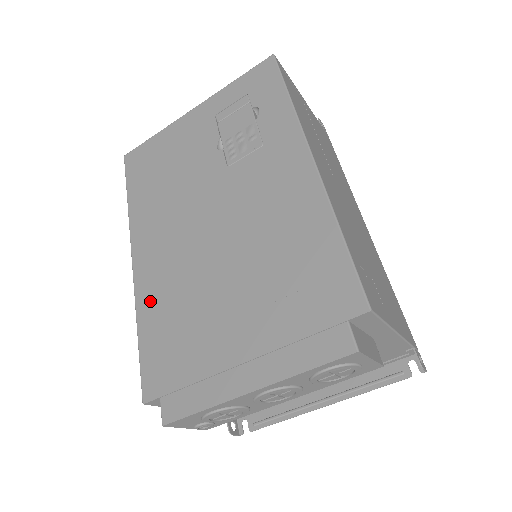
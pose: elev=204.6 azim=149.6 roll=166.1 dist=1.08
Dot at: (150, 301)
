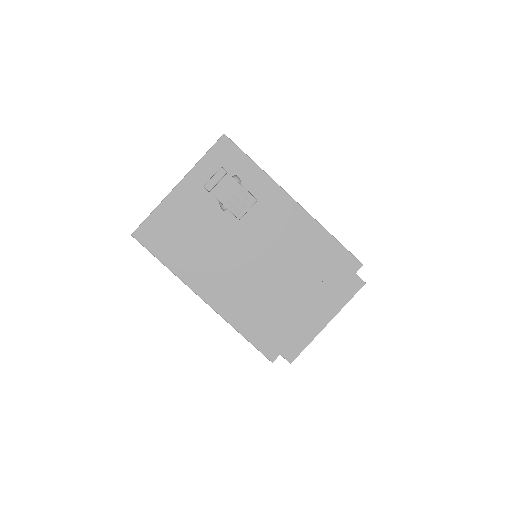
Dot at: (238, 315)
